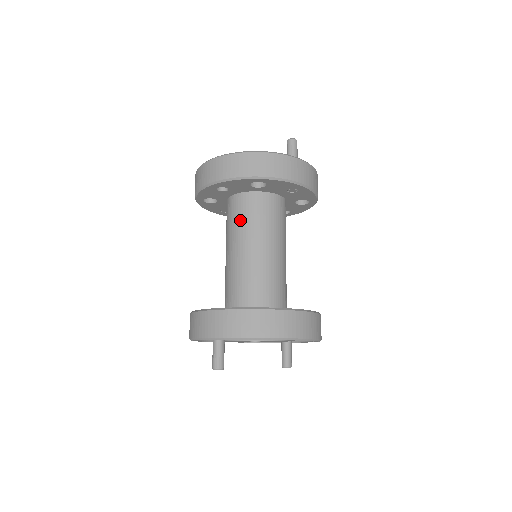
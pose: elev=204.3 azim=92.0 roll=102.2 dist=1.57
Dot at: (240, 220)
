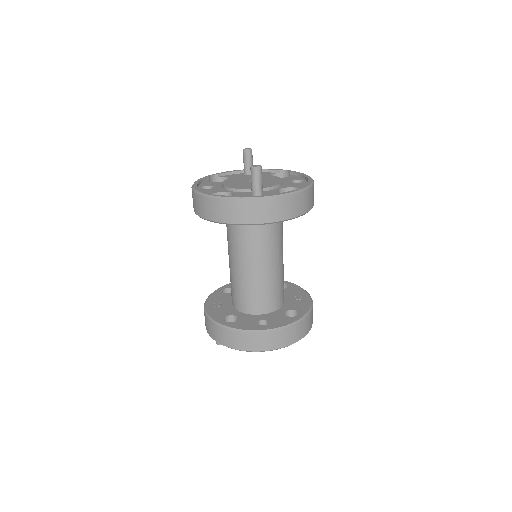
Dot at: (228, 235)
